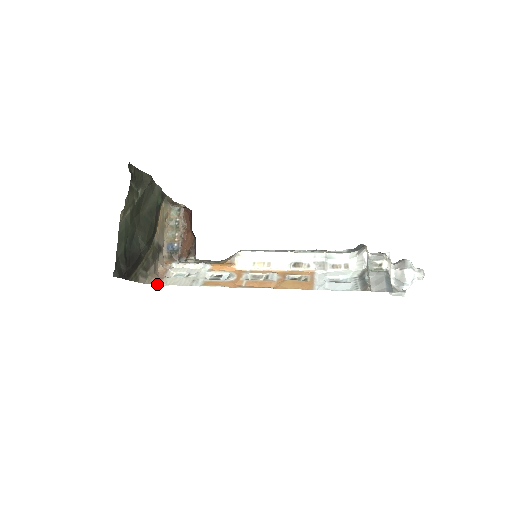
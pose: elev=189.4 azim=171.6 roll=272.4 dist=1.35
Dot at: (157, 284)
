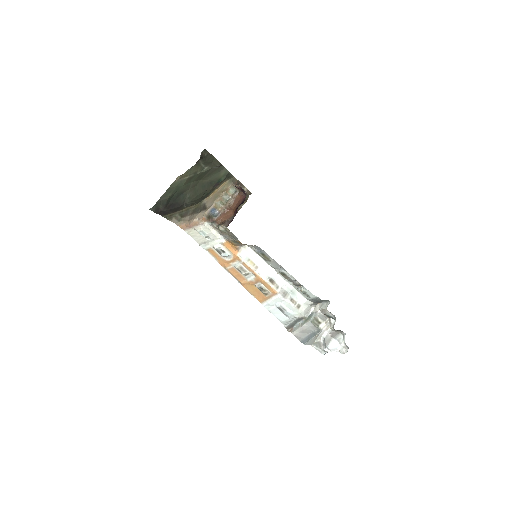
Dot at: (183, 229)
